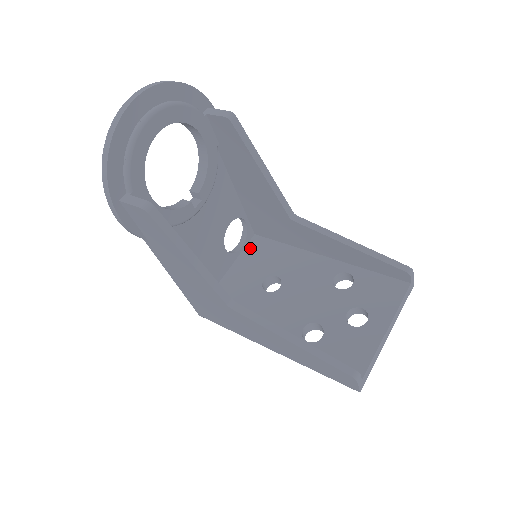
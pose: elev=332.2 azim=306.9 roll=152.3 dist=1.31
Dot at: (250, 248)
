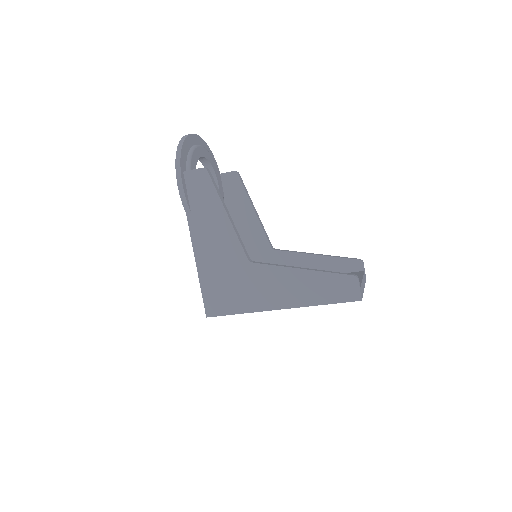
Dot at: occluded
